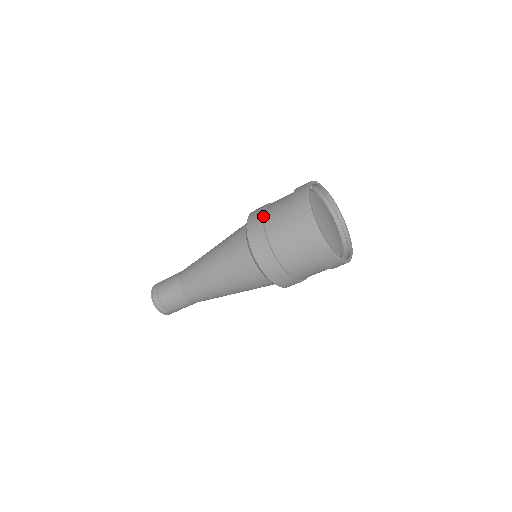
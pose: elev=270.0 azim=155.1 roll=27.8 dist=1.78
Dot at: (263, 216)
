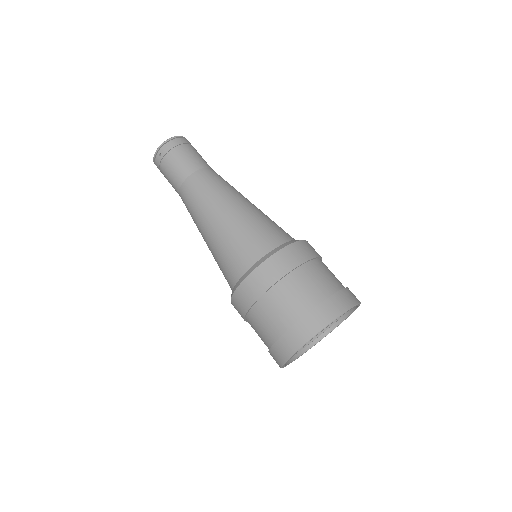
Dot at: (270, 288)
